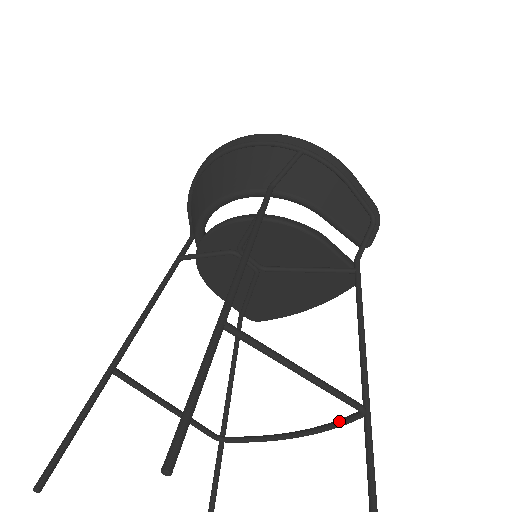
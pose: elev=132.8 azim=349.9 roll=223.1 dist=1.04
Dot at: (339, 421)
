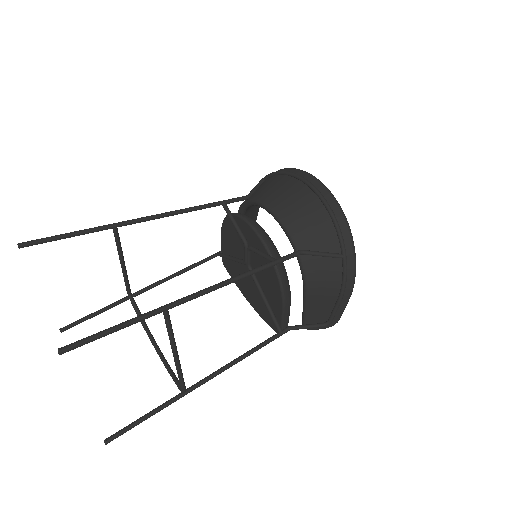
Dot at: (174, 376)
